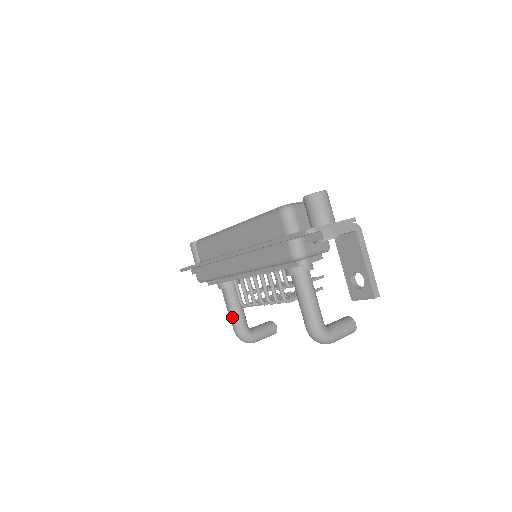
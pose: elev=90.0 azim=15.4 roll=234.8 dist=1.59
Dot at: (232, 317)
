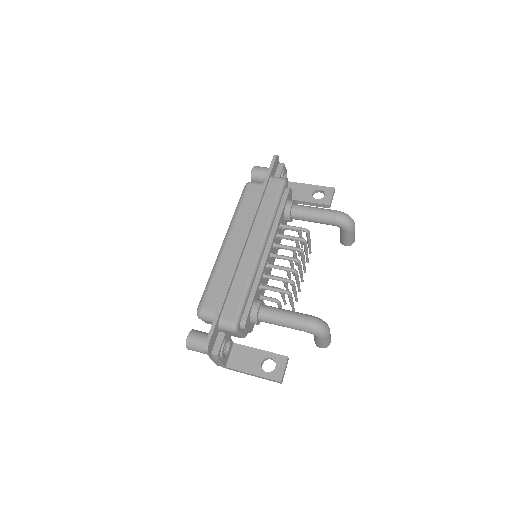
Dot at: (293, 315)
